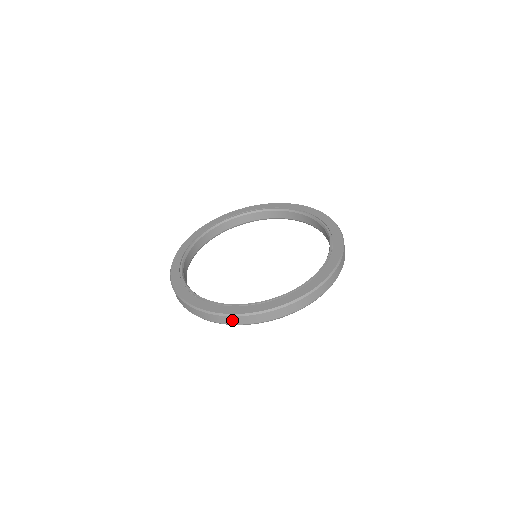
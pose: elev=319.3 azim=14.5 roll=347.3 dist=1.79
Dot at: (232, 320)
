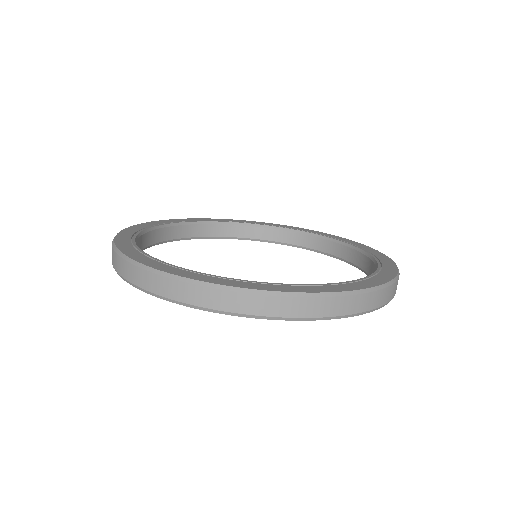
Dot at: (113, 256)
